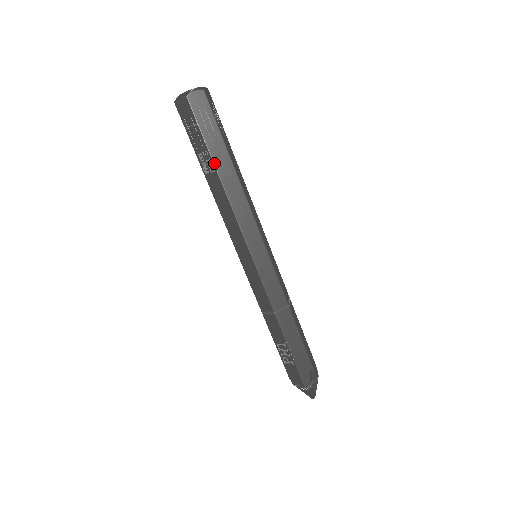
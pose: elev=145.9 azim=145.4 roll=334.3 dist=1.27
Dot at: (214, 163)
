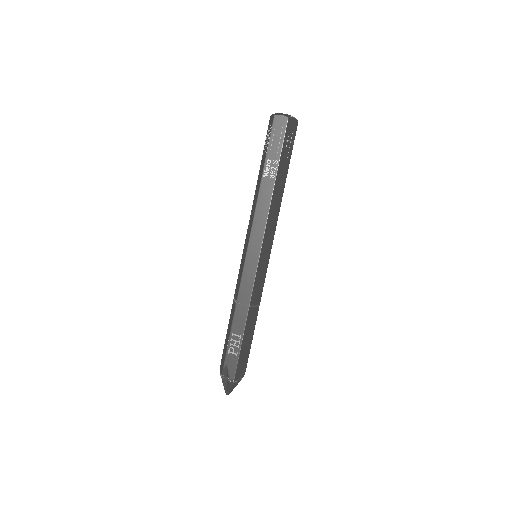
Dot at: (277, 172)
